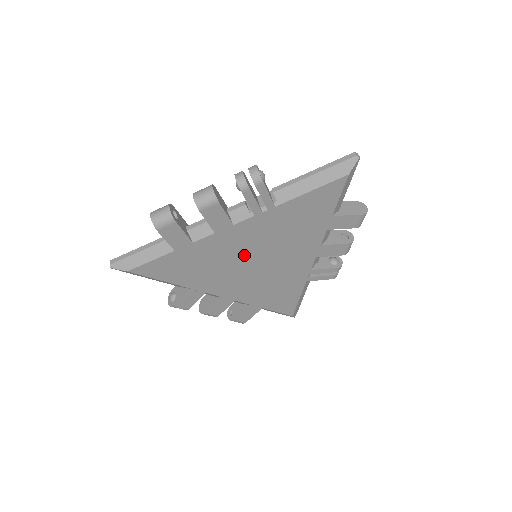
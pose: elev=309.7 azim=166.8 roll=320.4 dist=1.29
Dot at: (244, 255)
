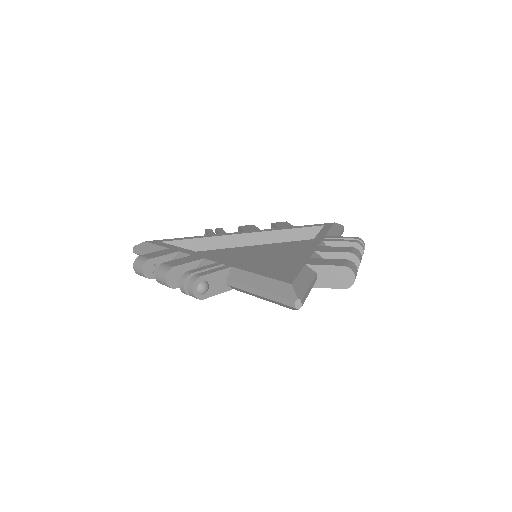
Dot at: occluded
